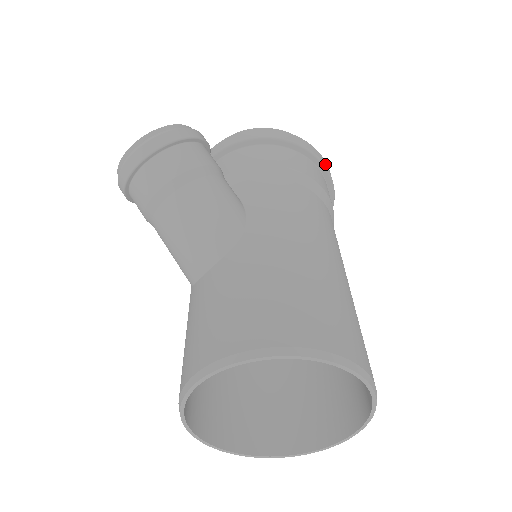
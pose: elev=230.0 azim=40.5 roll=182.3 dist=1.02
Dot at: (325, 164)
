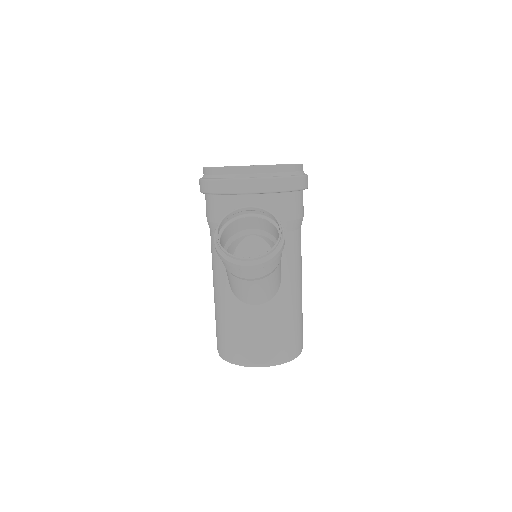
Dot at: occluded
